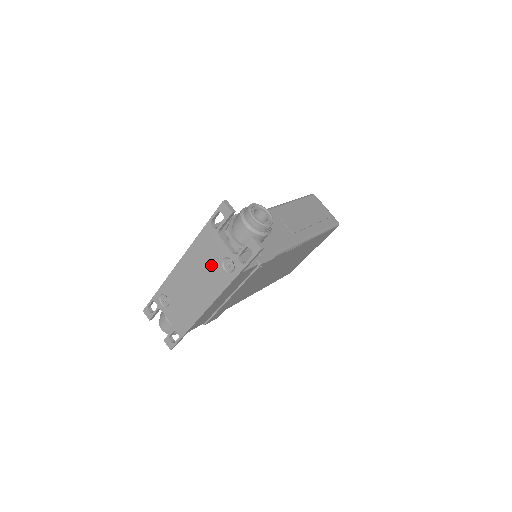
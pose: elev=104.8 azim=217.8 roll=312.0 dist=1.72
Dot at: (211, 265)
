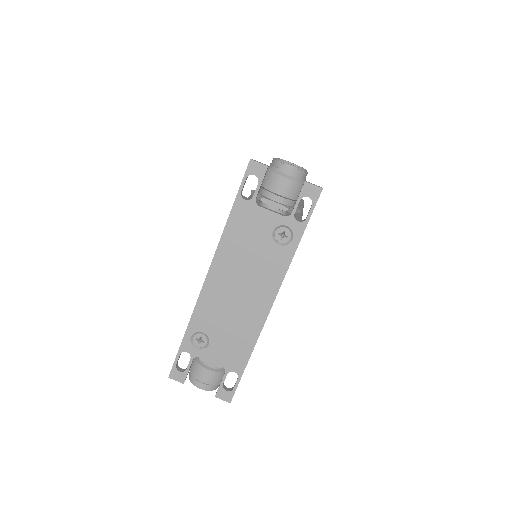
Dot at: (258, 250)
